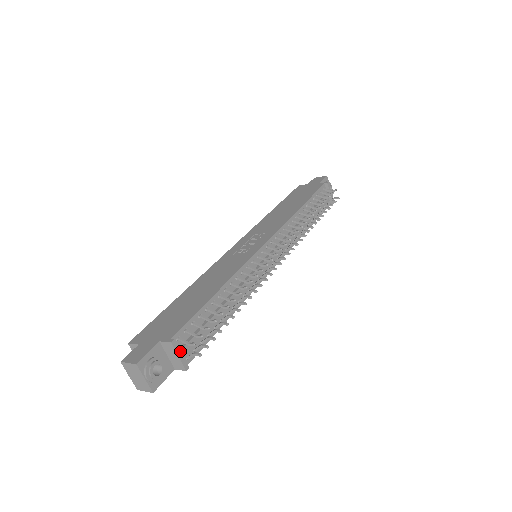
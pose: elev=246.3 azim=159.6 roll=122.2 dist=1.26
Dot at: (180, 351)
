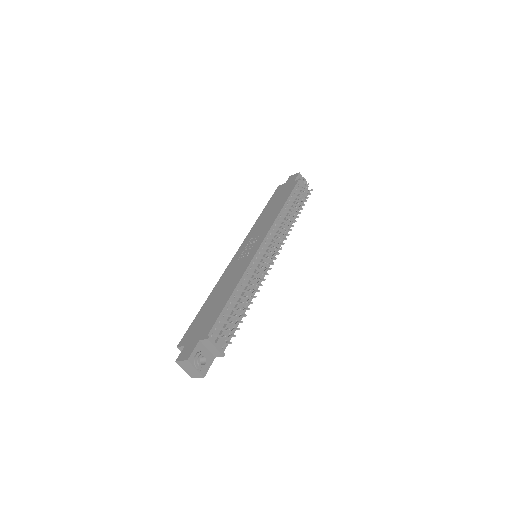
Dot at: (216, 344)
